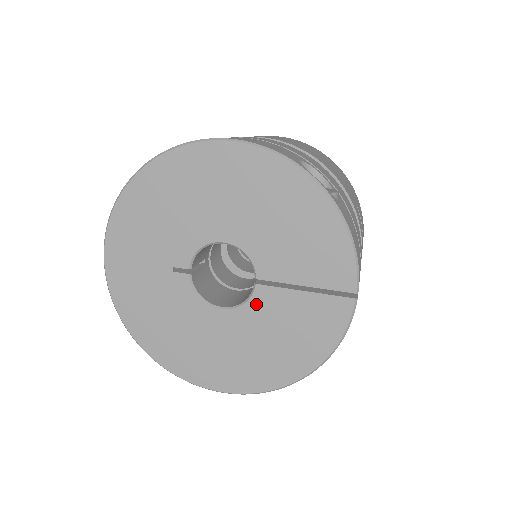
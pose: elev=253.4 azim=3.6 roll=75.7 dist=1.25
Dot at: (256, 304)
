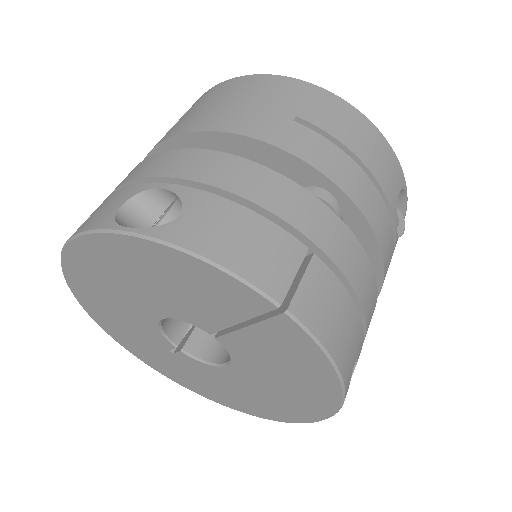
Dot at: (236, 353)
